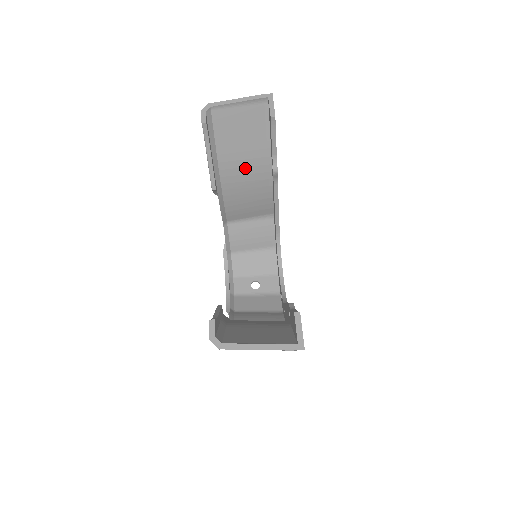
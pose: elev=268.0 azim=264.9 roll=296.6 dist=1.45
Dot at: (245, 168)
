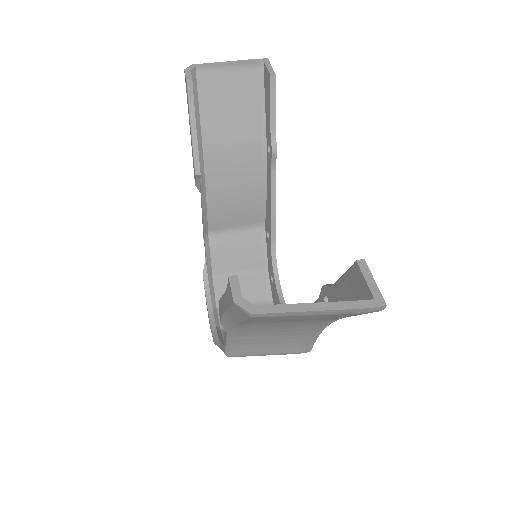
Dot at: (235, 152)
